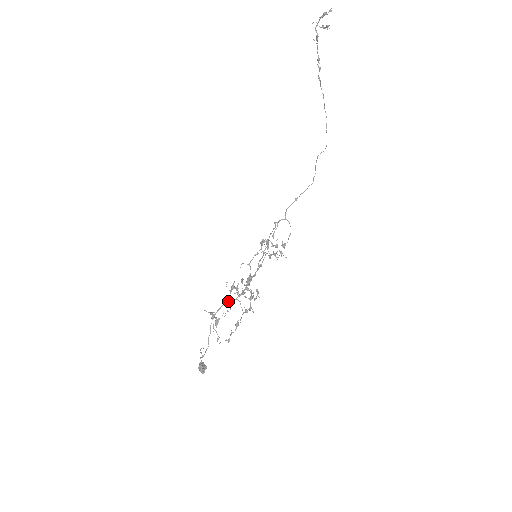
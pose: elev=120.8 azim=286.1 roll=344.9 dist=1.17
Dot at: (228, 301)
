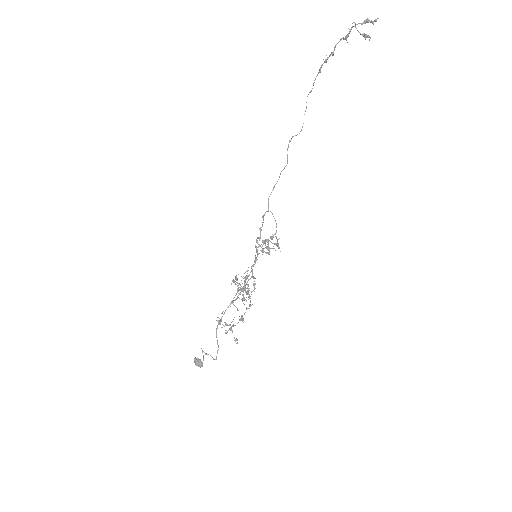
Dot at: occluded
